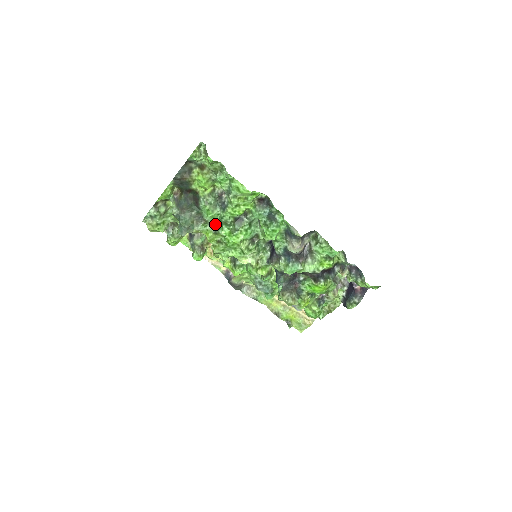
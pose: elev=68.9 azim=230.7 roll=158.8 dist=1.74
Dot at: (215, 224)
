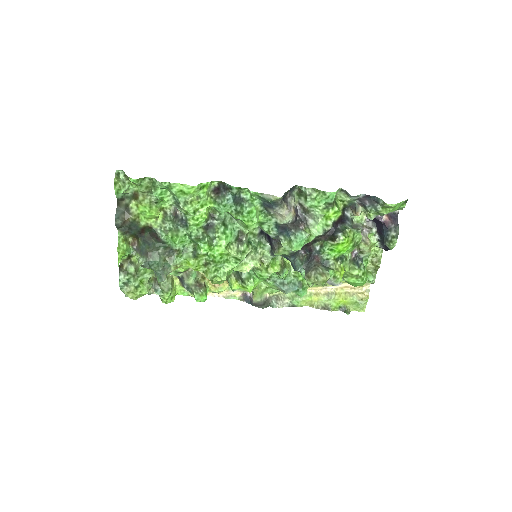
Dot at: (190, 248)
